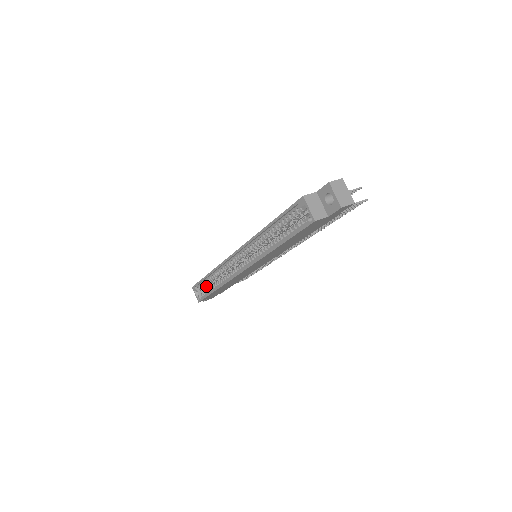
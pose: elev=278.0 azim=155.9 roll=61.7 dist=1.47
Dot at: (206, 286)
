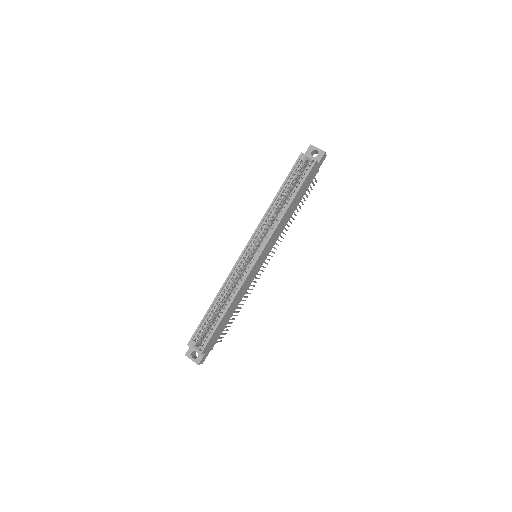
Dot at: (206, 329)
